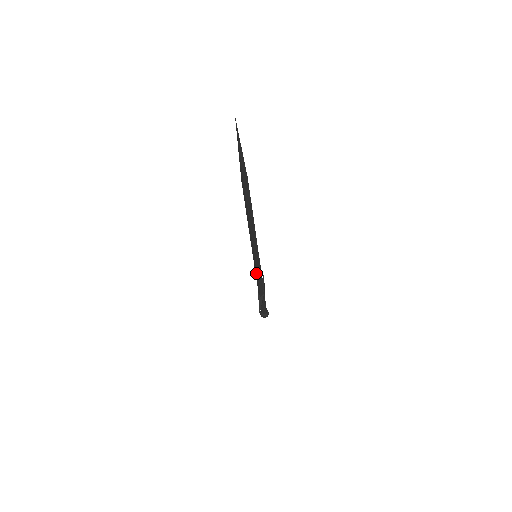
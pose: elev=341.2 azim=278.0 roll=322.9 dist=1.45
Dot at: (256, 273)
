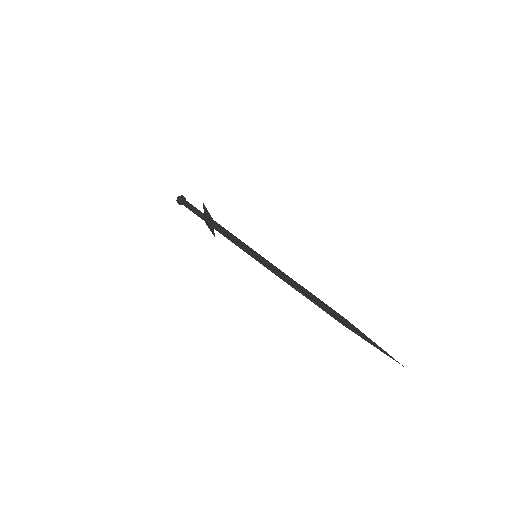
Dot at: (240, 248)
